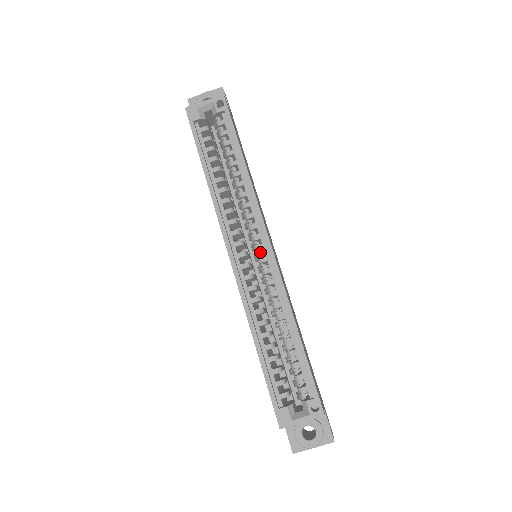
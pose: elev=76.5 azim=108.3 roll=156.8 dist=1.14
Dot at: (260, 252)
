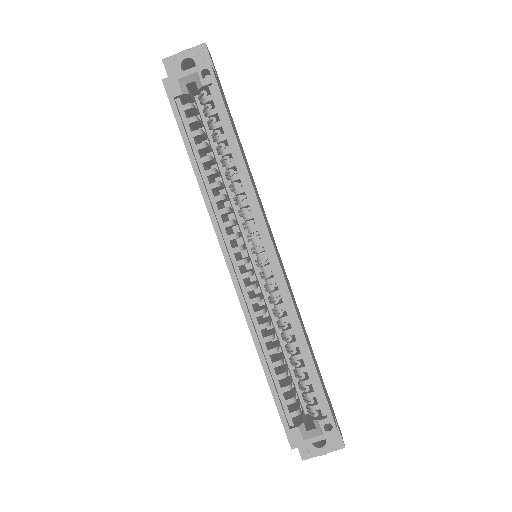
Dot at: occluded
